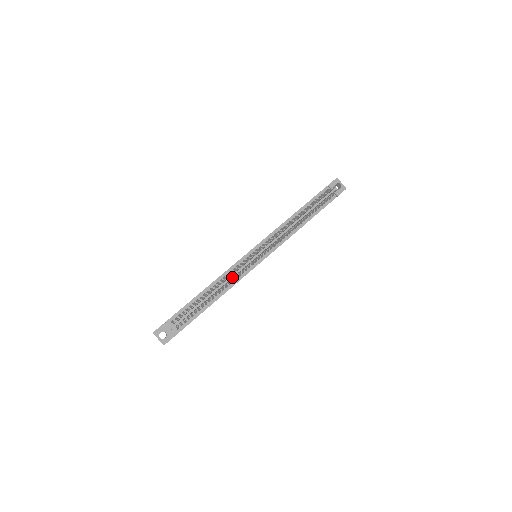
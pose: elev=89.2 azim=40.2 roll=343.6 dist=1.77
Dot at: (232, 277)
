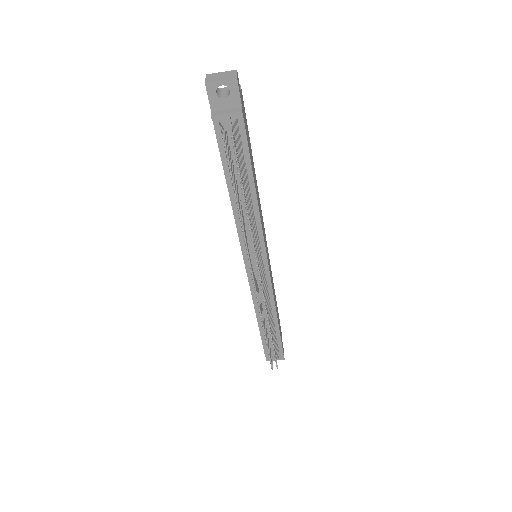
Dot at: occluded
